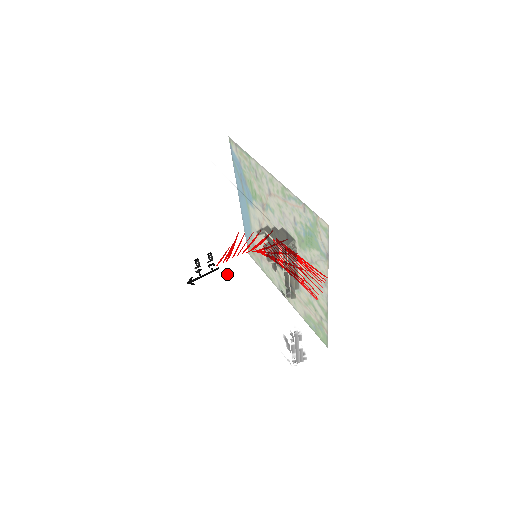
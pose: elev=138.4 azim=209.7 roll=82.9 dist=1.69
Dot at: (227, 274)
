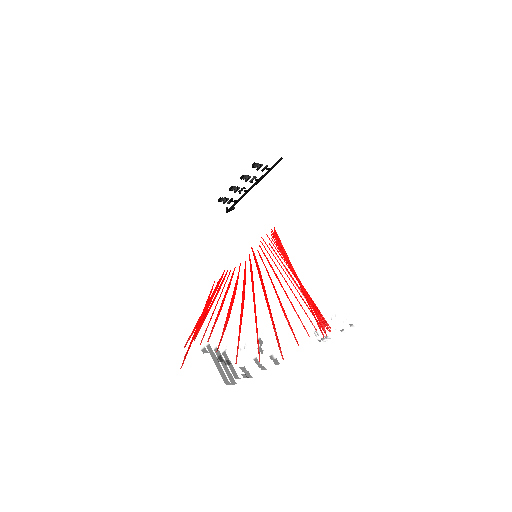
Dot at: occluded
